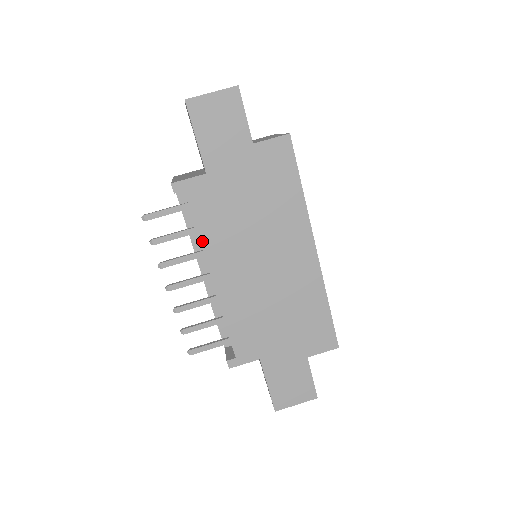
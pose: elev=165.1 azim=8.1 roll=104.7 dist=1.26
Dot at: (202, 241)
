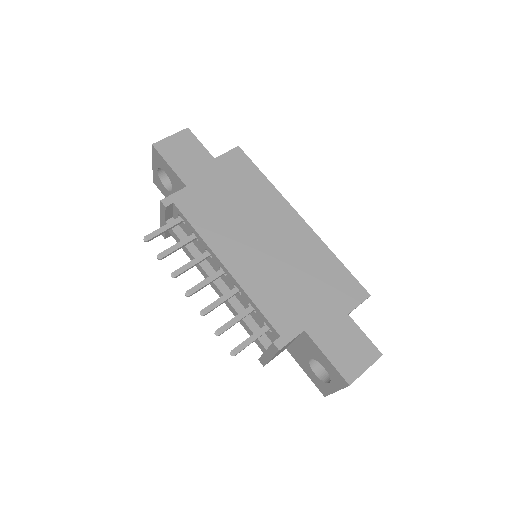
Dot at: (203, 237)
